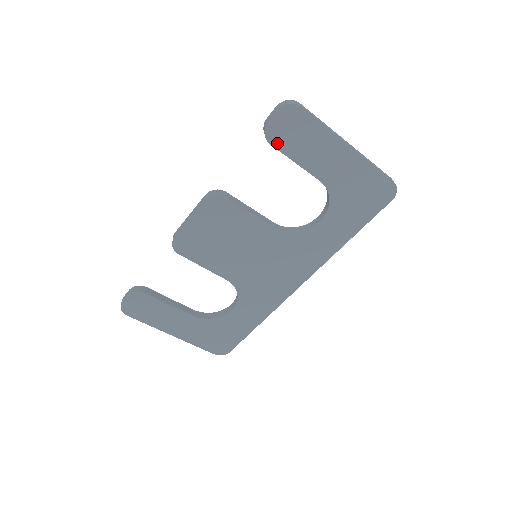
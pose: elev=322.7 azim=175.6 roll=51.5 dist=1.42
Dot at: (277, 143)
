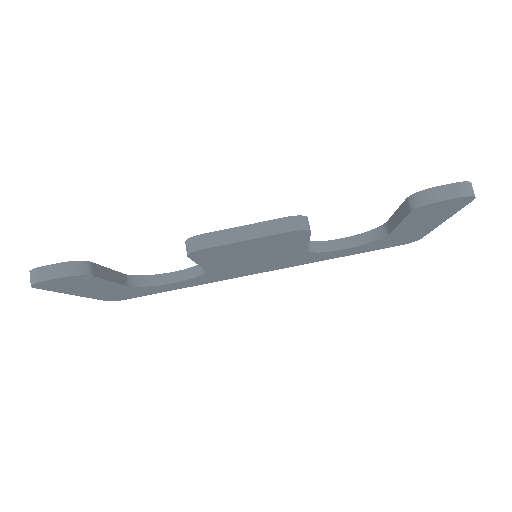
Dot at: (415, 213)
